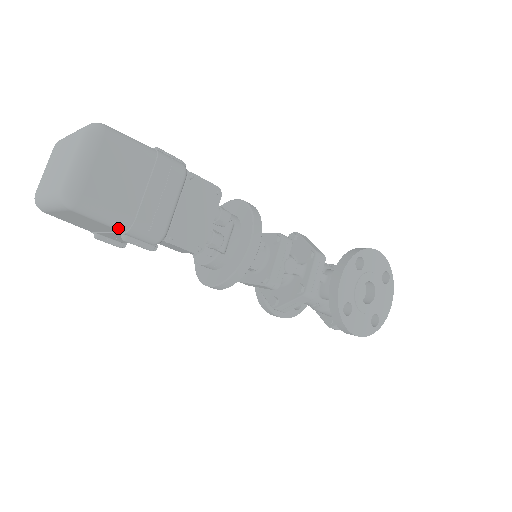
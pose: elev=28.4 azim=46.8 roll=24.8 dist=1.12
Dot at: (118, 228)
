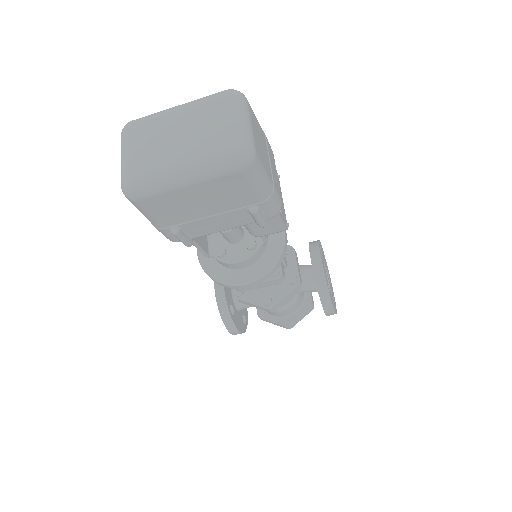
Dot at: (262, 195)
